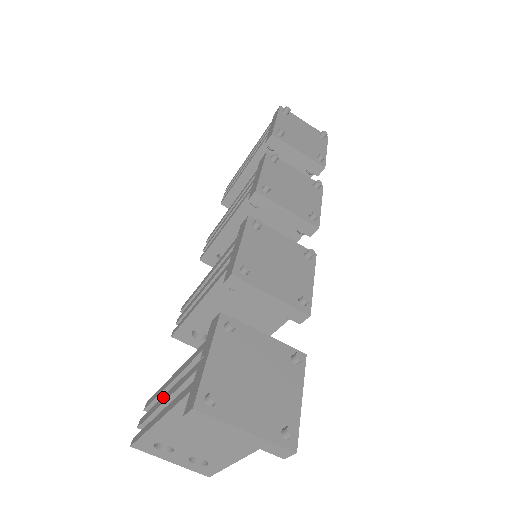
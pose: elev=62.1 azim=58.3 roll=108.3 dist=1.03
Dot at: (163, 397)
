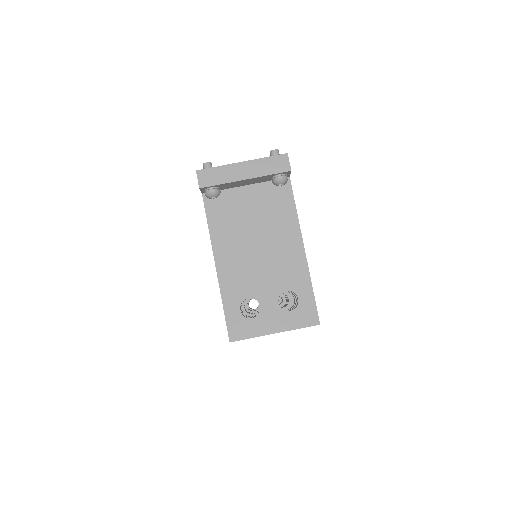
Dot at: occluded
